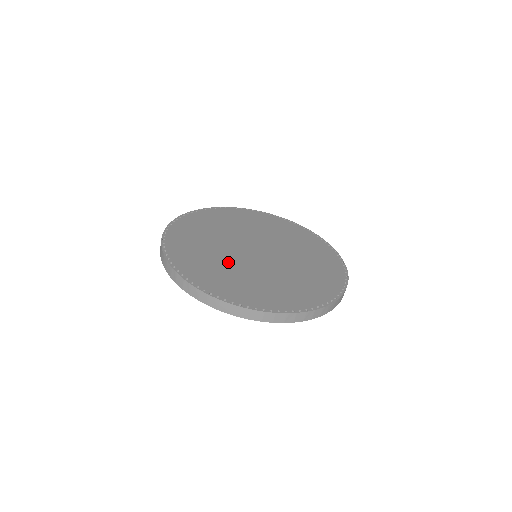
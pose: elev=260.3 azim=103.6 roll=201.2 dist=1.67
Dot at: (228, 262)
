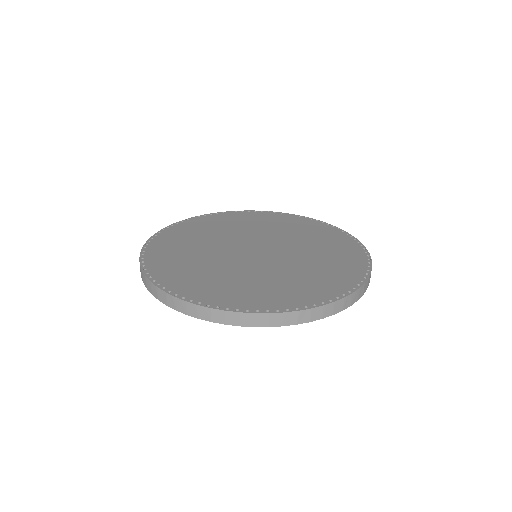
Dot at: (221, 266)
